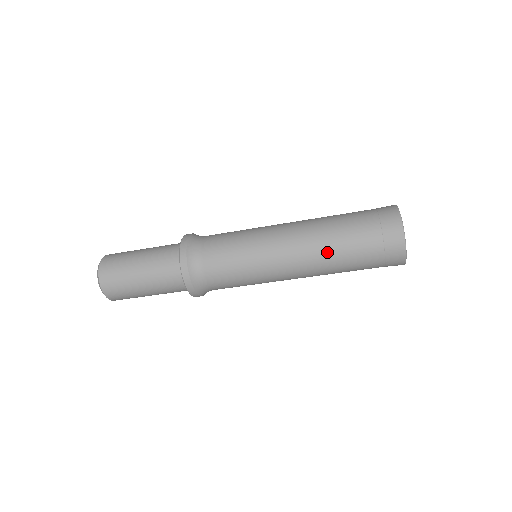
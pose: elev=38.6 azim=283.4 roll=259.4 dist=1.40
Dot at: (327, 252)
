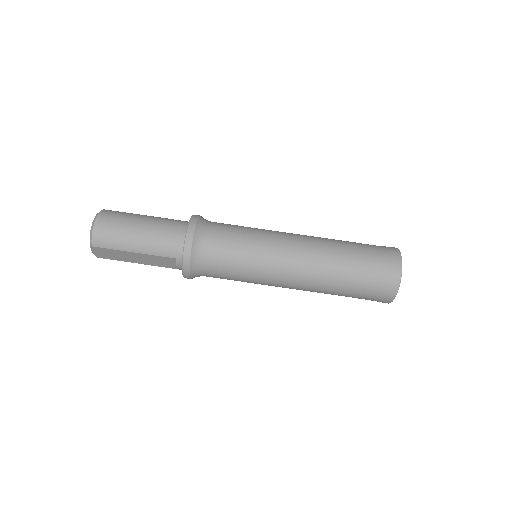
Dot at: (330, 239)
